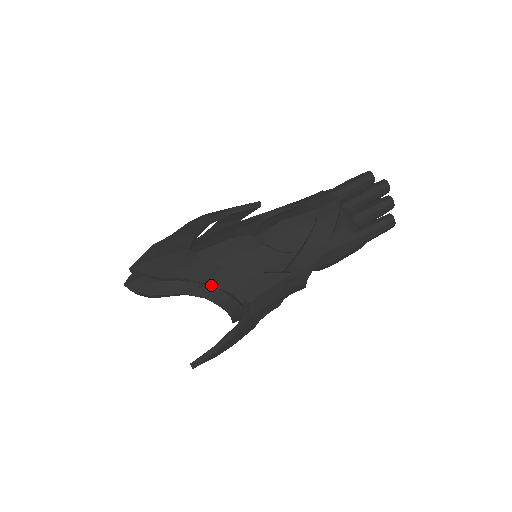
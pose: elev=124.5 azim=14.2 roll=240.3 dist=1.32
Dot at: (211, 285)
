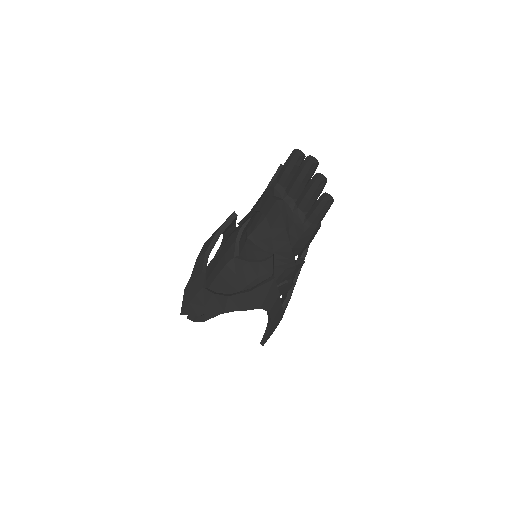
Dot at: occluded
